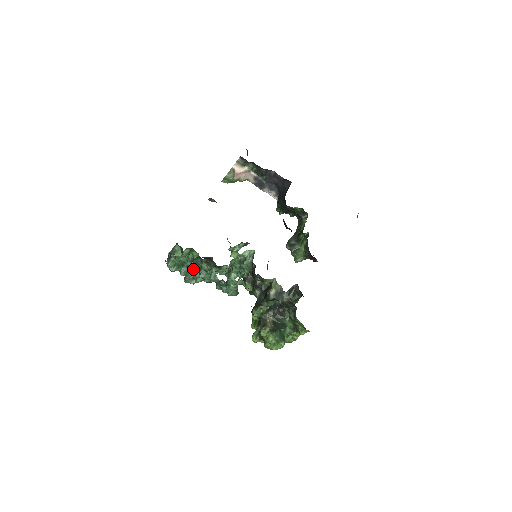
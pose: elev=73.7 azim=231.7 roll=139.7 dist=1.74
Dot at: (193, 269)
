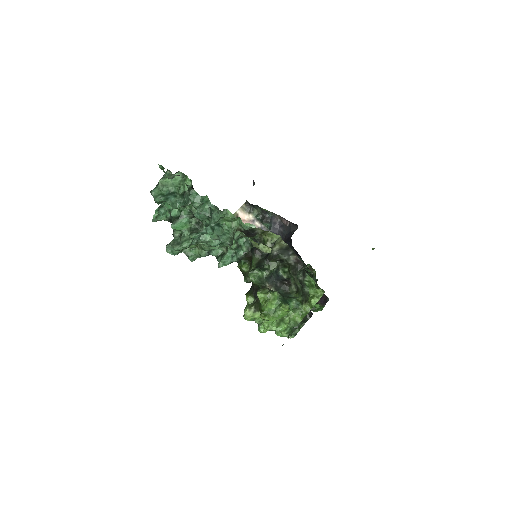
Dot at: (182, 200)
